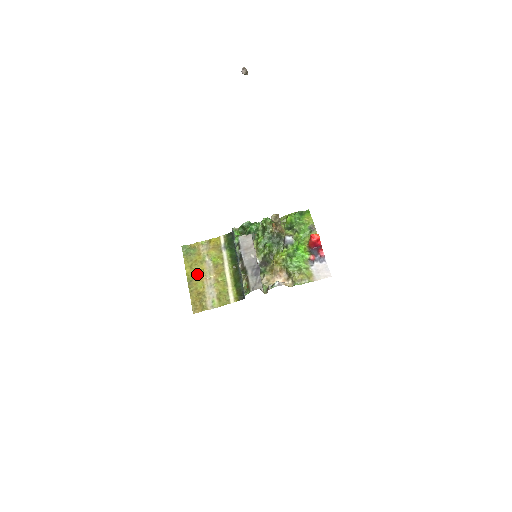
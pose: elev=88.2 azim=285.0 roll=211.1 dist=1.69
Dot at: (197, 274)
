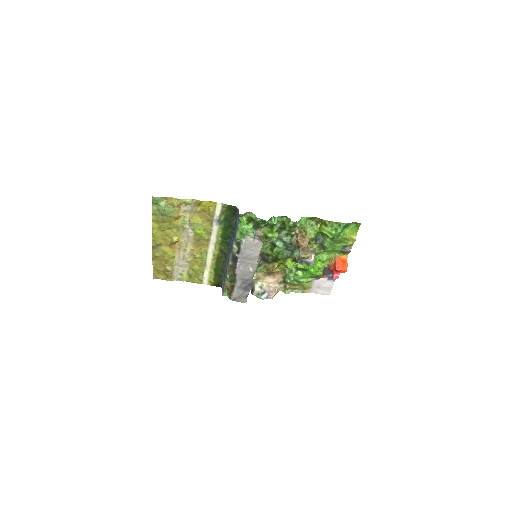
Dot at: (168, 241)
